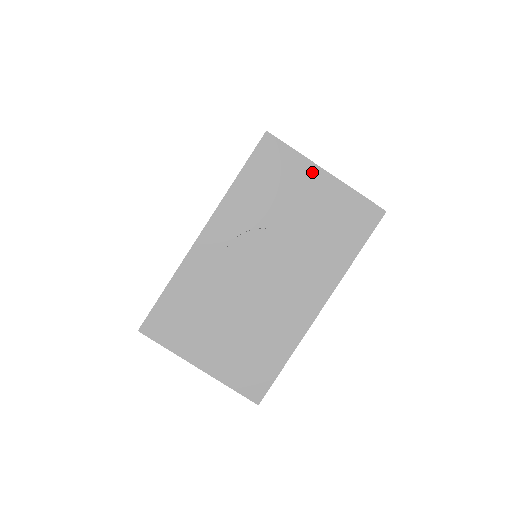
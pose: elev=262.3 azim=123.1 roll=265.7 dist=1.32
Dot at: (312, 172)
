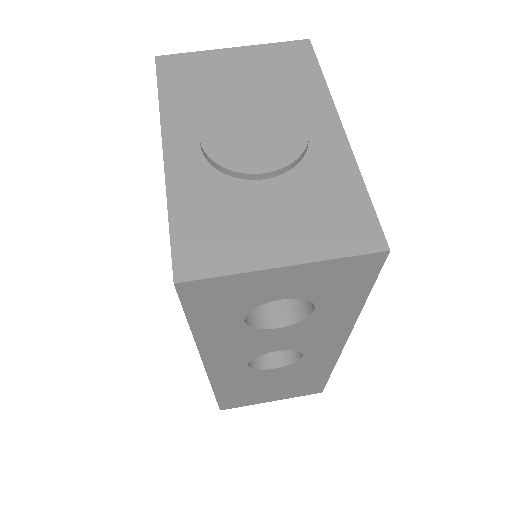
Dot at: (221, 55)
